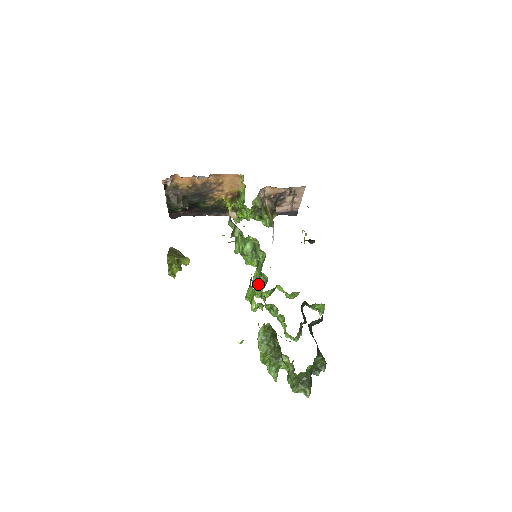
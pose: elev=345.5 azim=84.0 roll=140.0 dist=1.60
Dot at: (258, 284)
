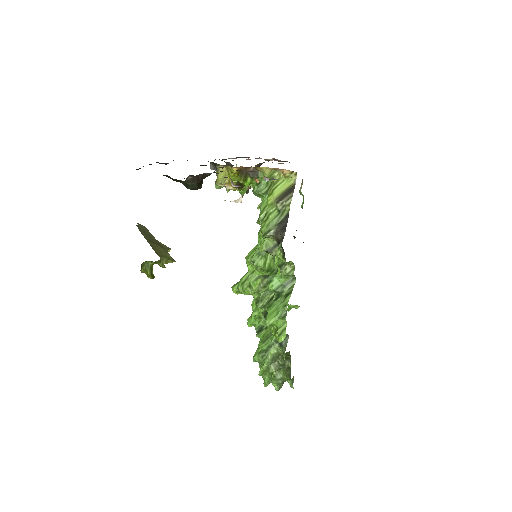
Dot at: (258, 292)
